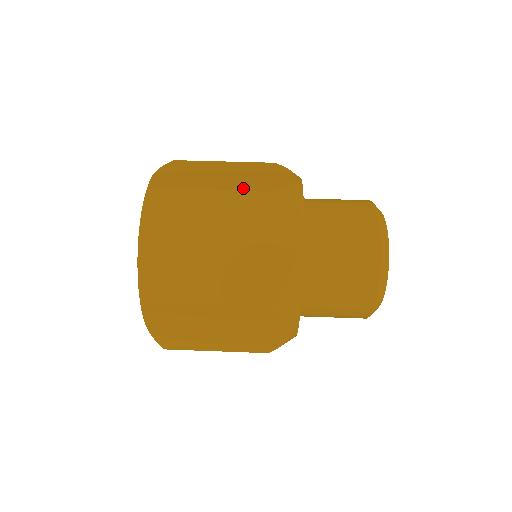
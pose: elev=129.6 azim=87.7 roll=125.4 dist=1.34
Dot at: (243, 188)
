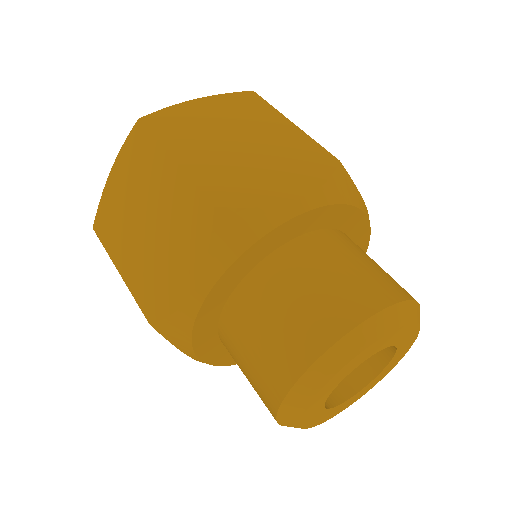
Dot at: occluded
